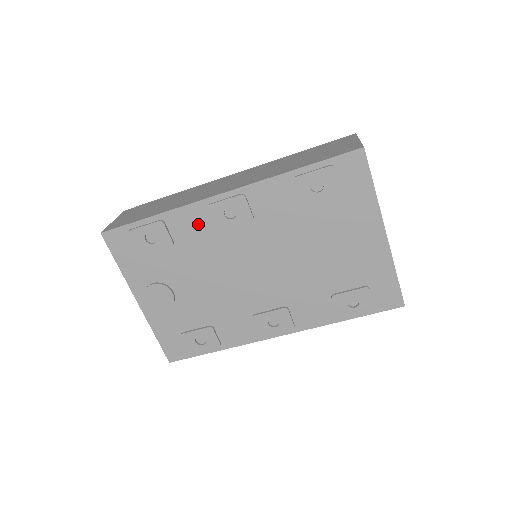
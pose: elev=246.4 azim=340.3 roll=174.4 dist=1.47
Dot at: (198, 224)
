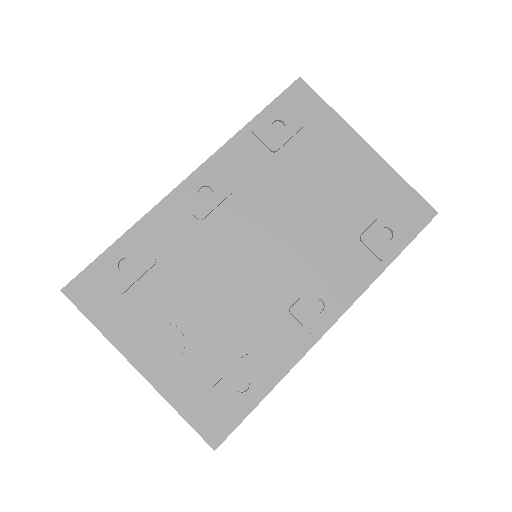
Dot at: (175, 223)
